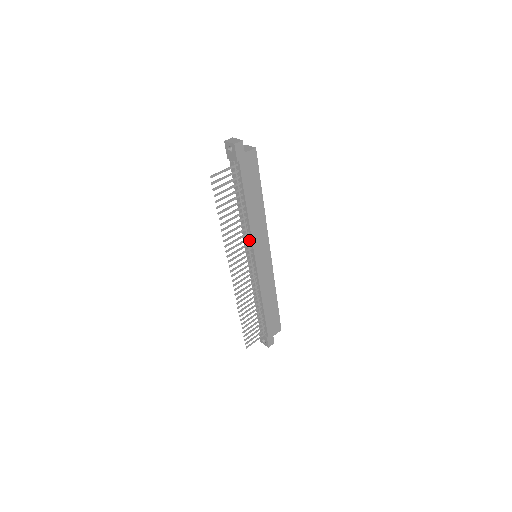
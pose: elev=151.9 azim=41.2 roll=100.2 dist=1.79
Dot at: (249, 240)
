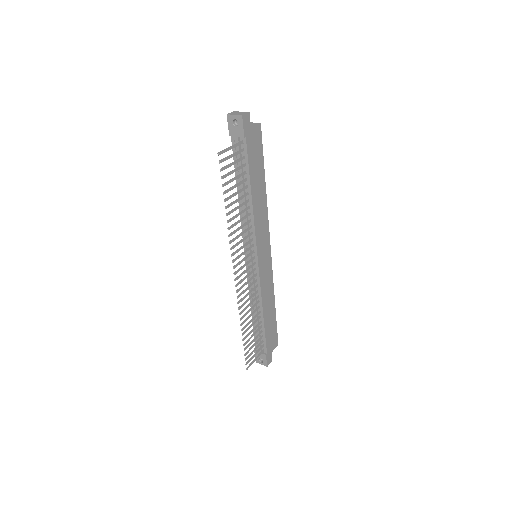
Dot at: (251, 236)
